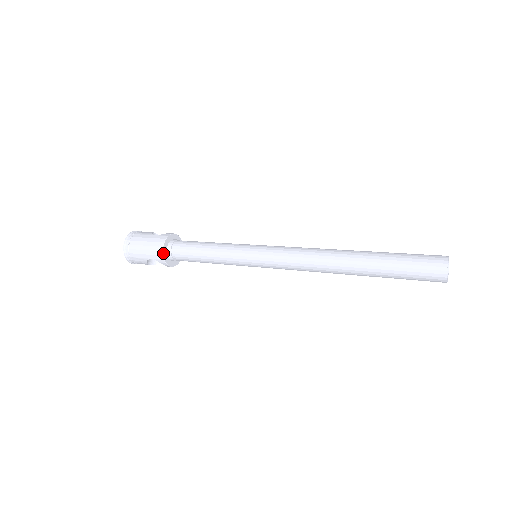
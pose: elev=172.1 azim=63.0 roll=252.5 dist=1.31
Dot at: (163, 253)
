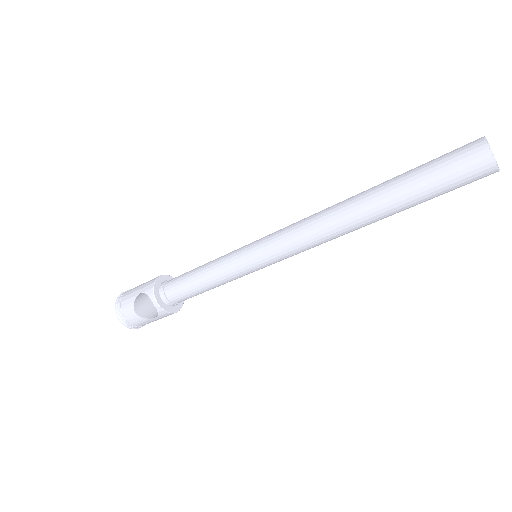
Dot at: (156, 281)
